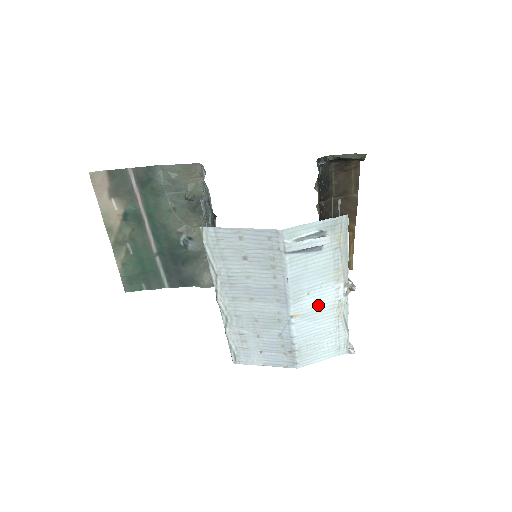
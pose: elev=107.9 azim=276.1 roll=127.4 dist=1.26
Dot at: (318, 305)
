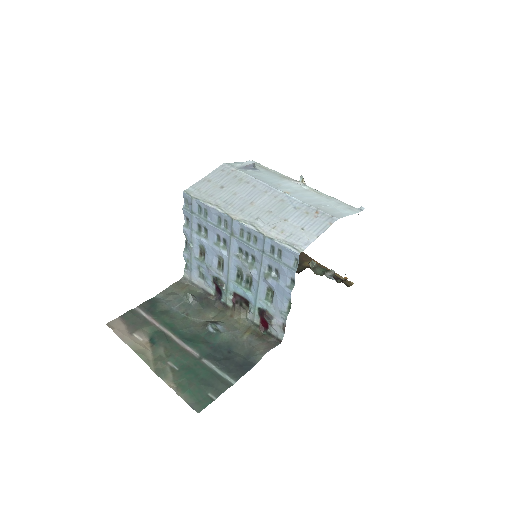
Dot at: (295, 189)
